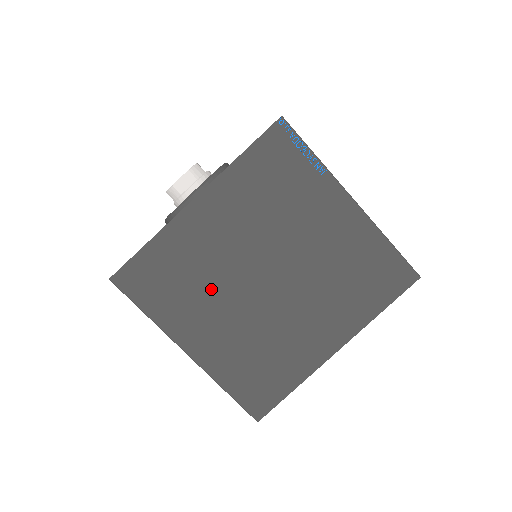
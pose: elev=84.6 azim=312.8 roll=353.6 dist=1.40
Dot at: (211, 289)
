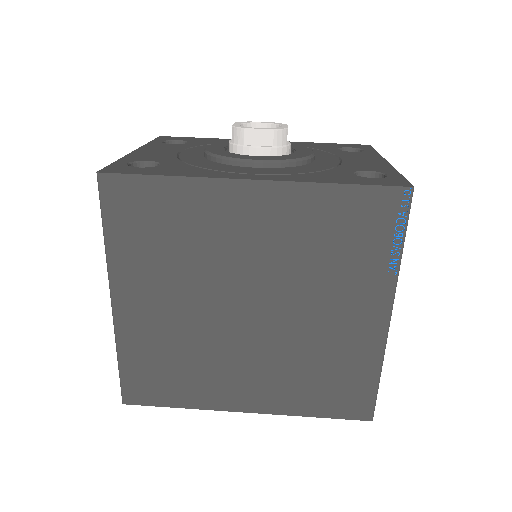
Dot at: (188, 271)
